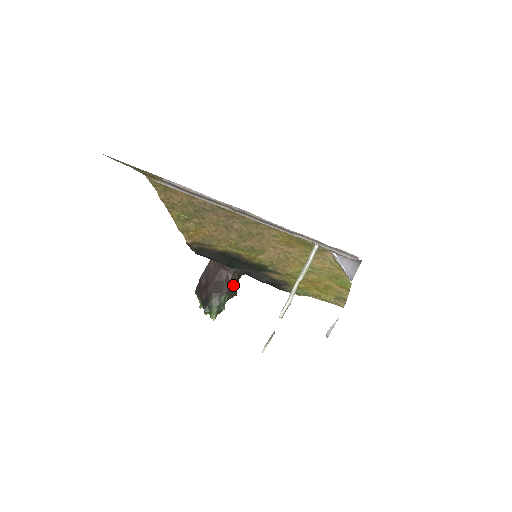
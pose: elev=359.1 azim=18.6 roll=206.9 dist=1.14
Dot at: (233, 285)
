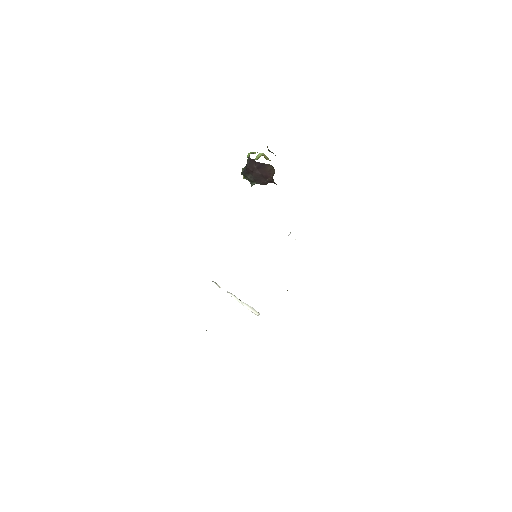
Dot at: occluded
